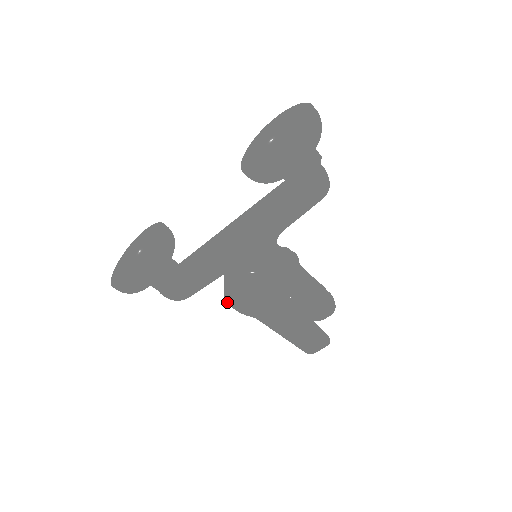
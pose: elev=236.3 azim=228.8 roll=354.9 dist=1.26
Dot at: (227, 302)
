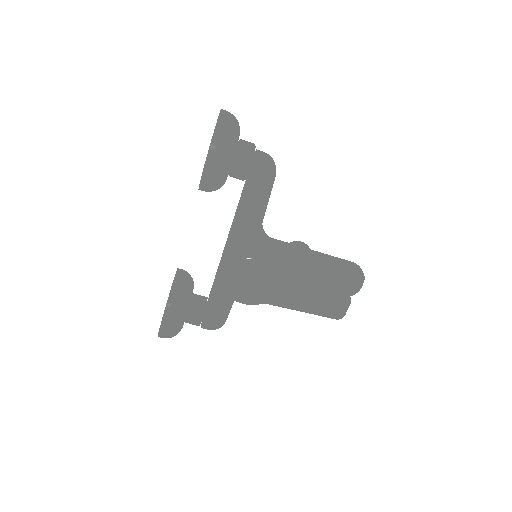
Dot at: occluded
